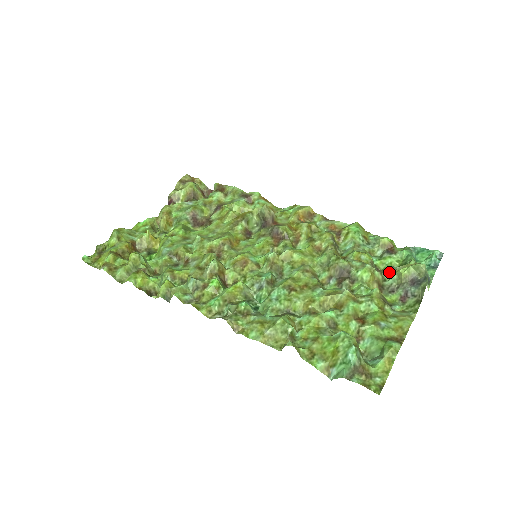
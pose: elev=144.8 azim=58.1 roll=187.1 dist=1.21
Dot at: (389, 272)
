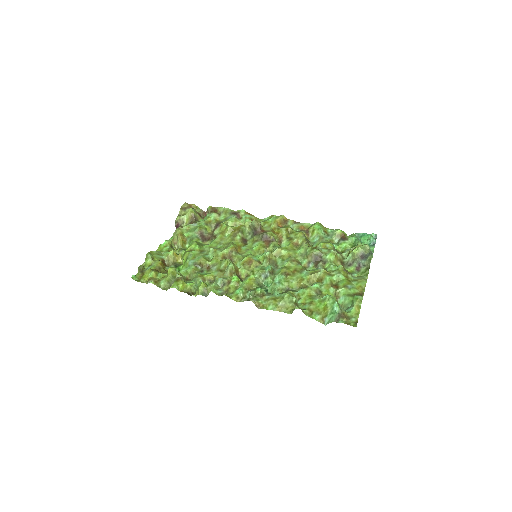
Dot at: (346, 253)
